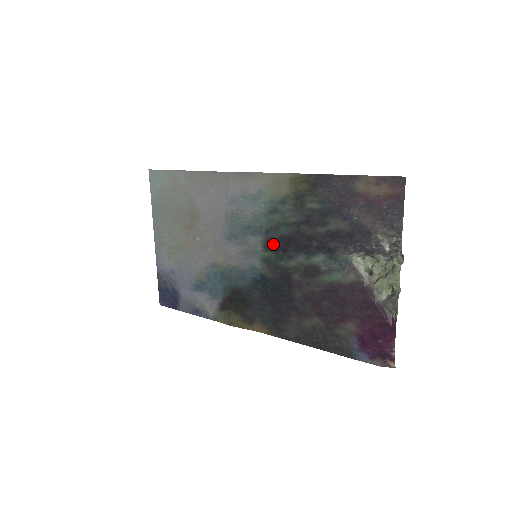
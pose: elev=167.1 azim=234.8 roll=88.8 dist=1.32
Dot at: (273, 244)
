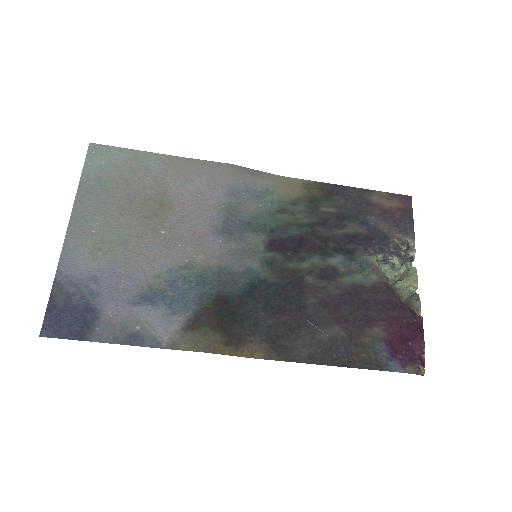
Dot at: (280, 244)
